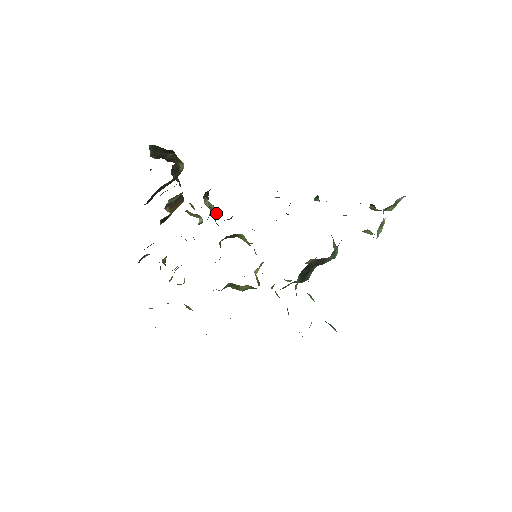
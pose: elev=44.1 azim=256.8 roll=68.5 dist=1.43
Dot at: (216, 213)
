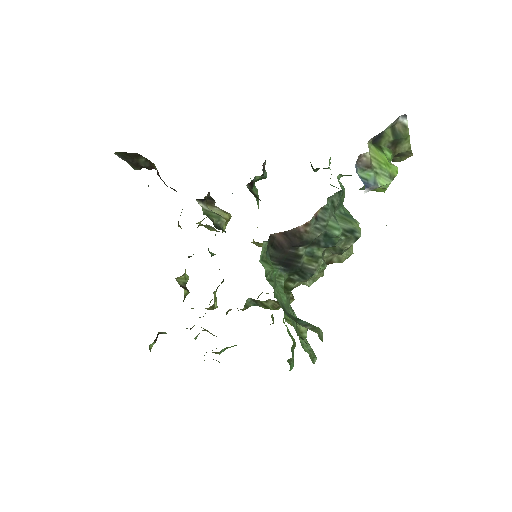
Dot at: (218, 217)
